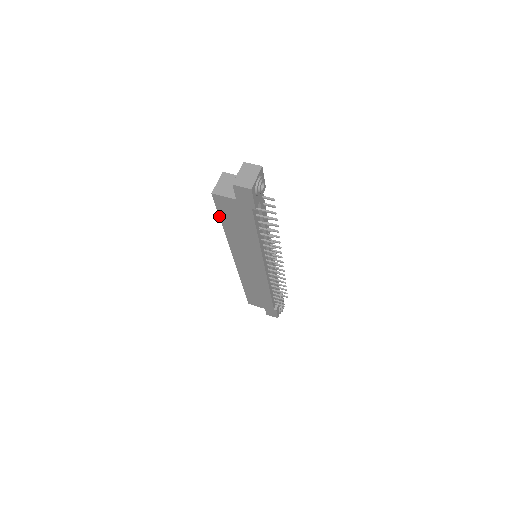
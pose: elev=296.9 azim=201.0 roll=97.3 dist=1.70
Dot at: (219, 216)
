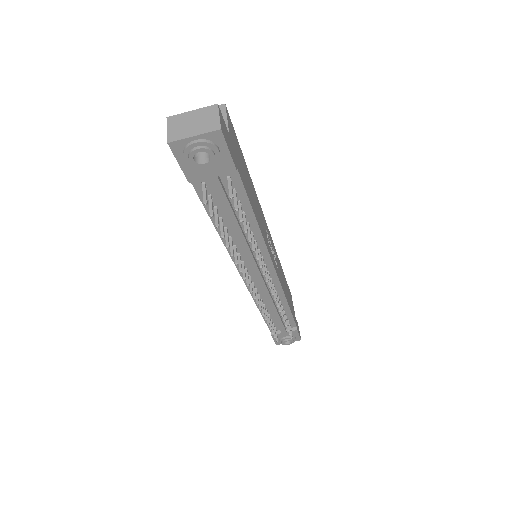
Dot at: occluded
